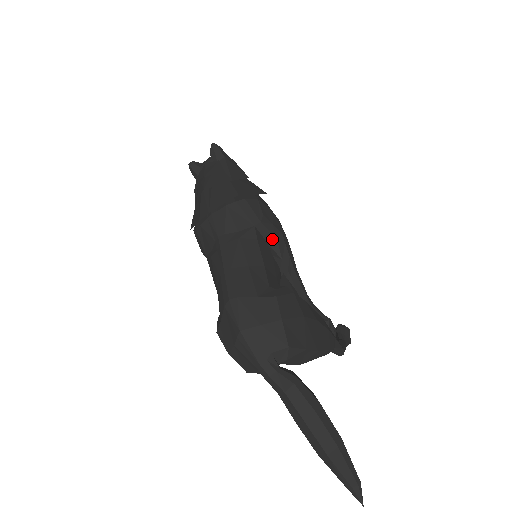
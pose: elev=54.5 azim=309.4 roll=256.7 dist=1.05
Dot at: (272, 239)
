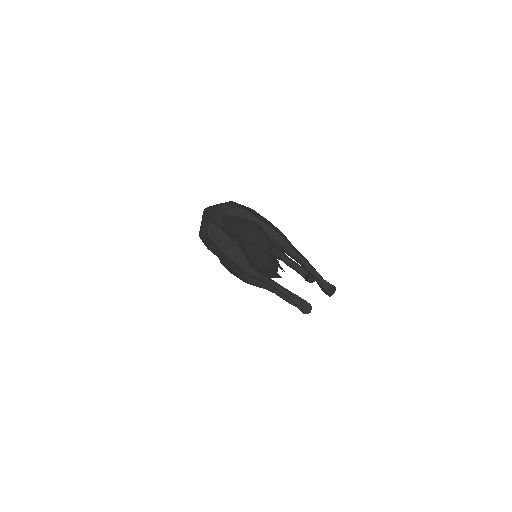
Dot at: occluded
